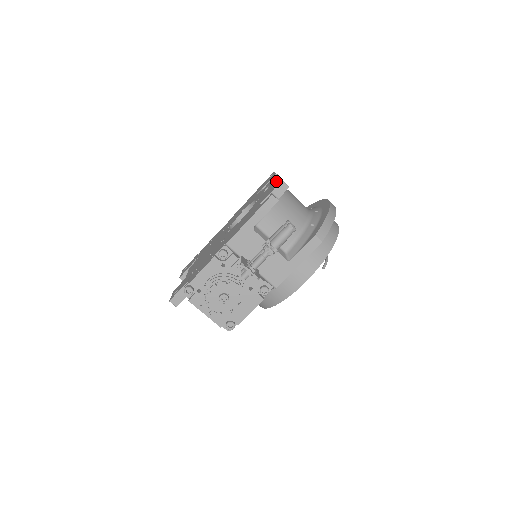
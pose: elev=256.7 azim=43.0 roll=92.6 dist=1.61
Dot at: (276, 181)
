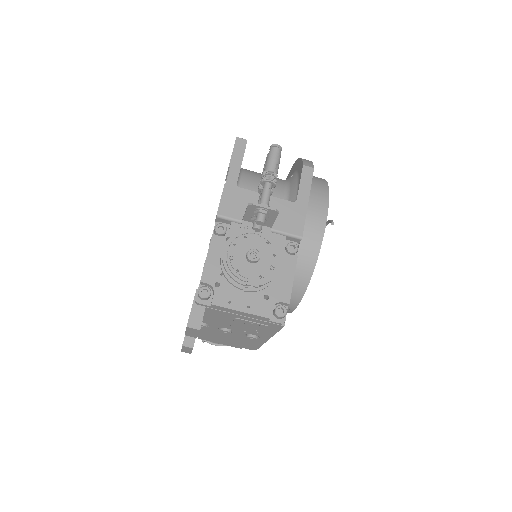
Dot at: occluded
